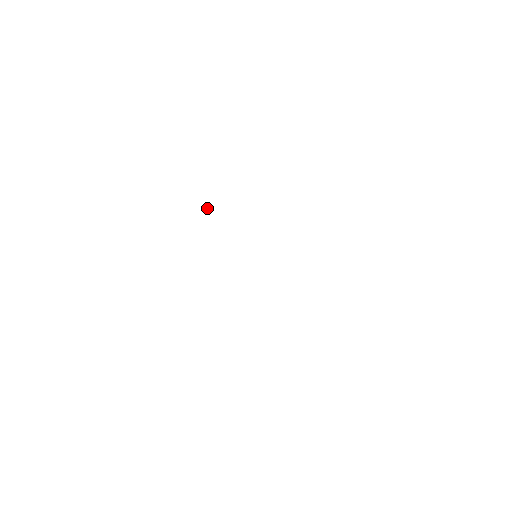
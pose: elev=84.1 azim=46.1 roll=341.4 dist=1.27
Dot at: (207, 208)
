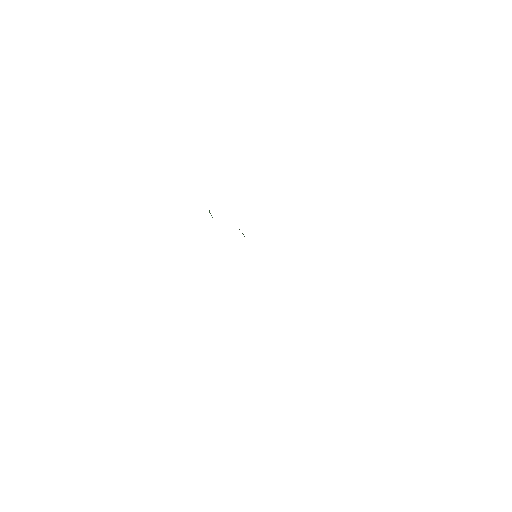
Dot at: occluded
